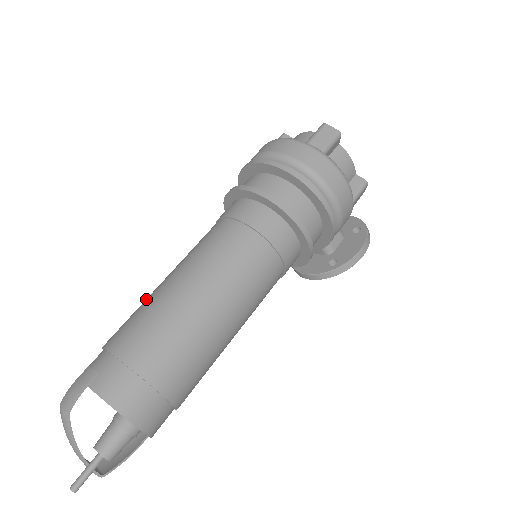
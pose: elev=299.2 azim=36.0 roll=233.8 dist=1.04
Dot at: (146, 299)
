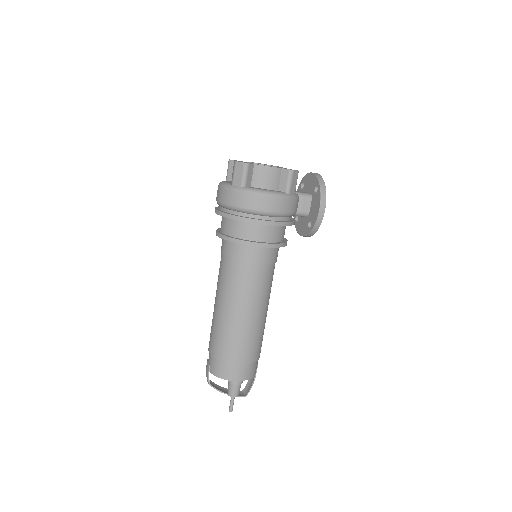
Dot at: occluded
